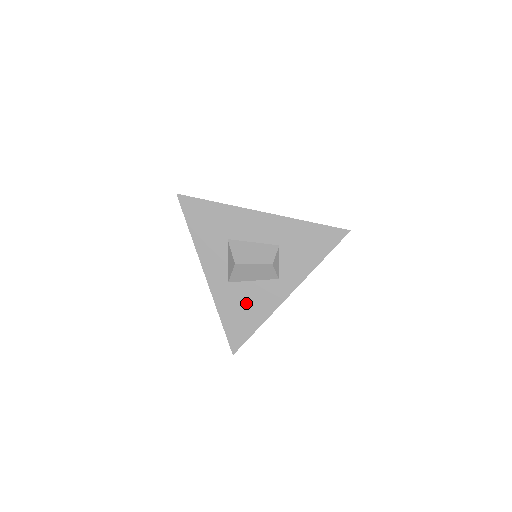
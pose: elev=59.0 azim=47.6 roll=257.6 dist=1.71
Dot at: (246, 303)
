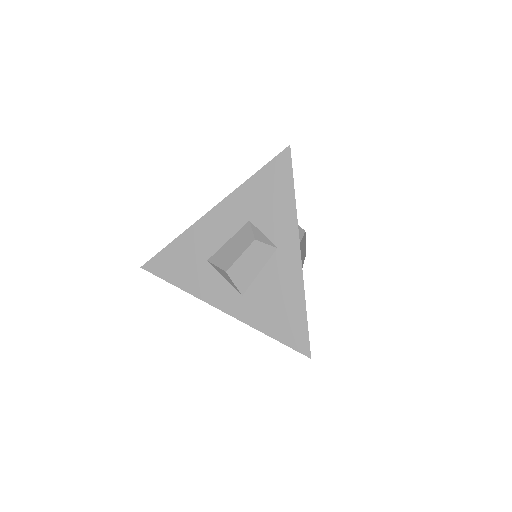
Dot at: (273, 298)
